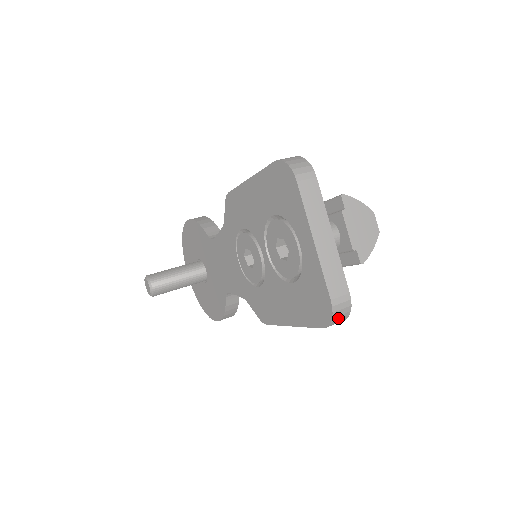
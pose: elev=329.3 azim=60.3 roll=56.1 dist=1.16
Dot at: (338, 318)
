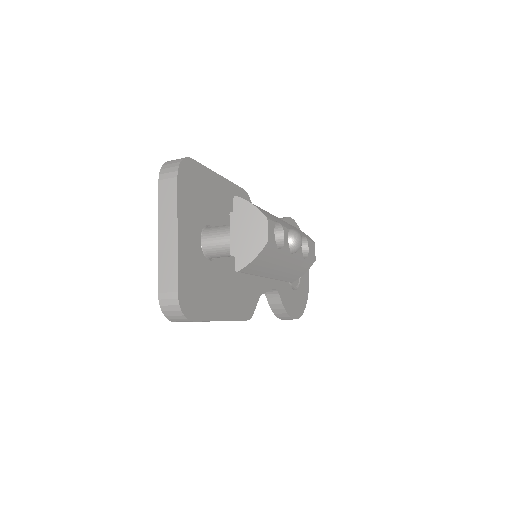
Dot at: (171, 314)
